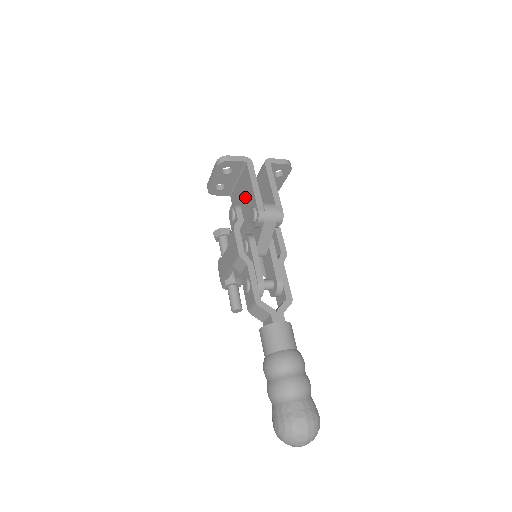
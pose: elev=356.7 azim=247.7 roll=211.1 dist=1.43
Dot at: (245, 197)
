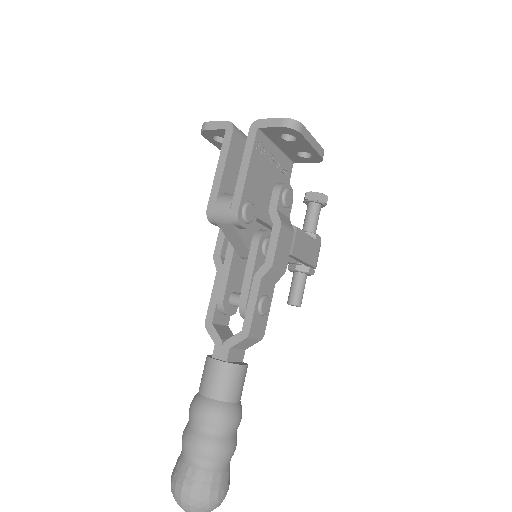
Dot at: occluded
